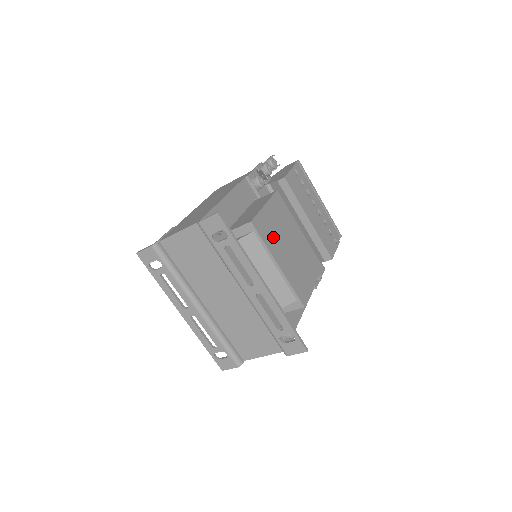
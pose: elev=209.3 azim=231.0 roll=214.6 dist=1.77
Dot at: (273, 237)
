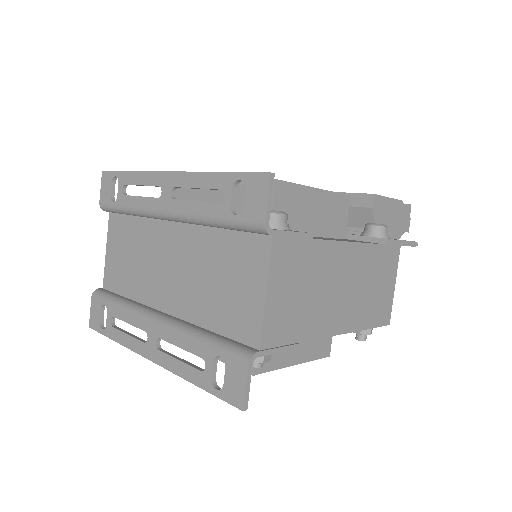
Dot at: occluded
